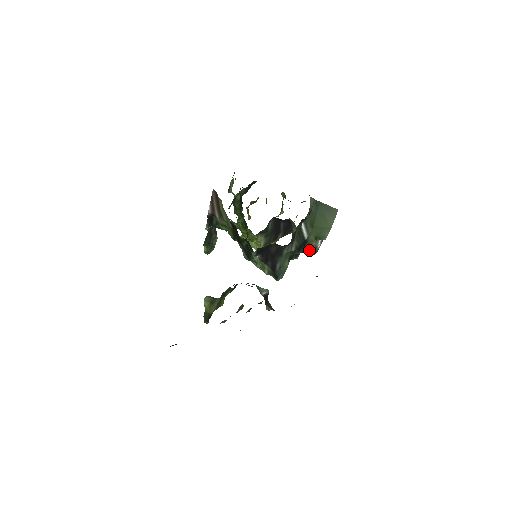
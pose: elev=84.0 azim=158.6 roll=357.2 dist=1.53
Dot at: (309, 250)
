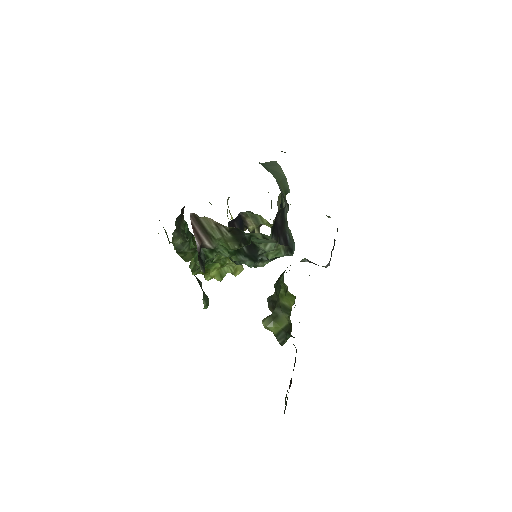
Dot at: occluded
